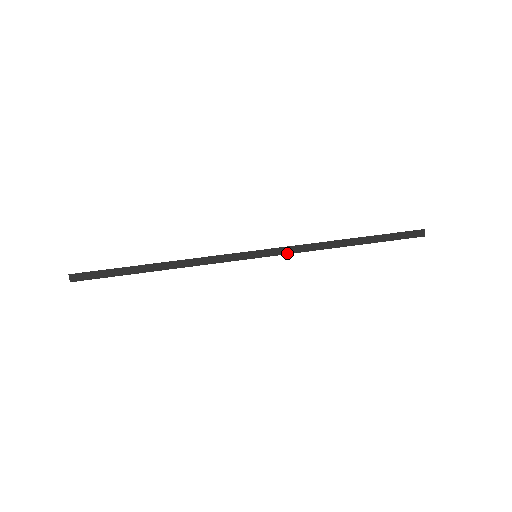
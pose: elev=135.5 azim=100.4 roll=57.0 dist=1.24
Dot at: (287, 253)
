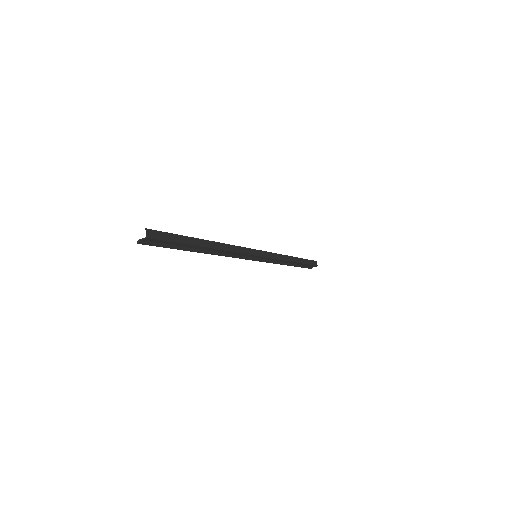
Dot at: (271, 258)
